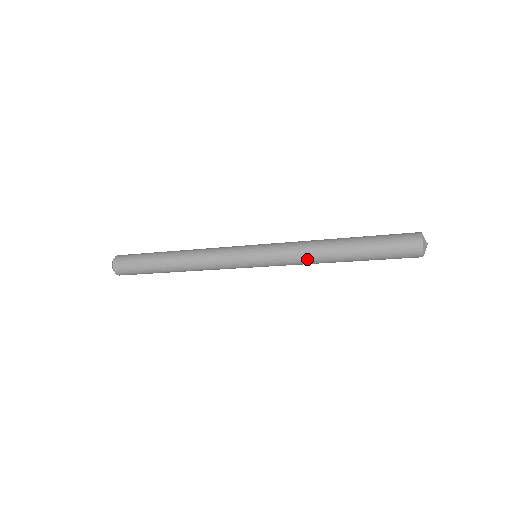
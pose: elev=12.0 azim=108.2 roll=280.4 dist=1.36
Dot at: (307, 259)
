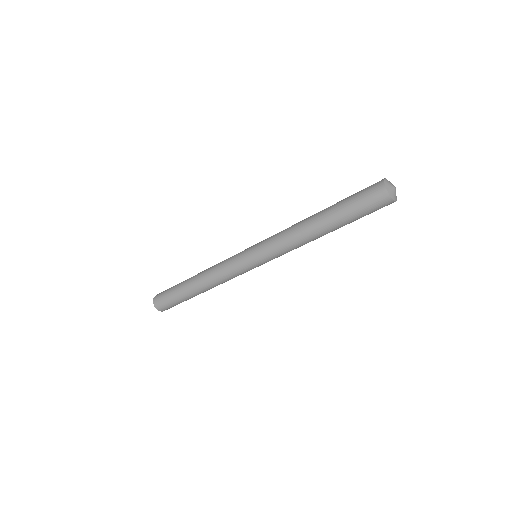
Dot at: (289, 231)
